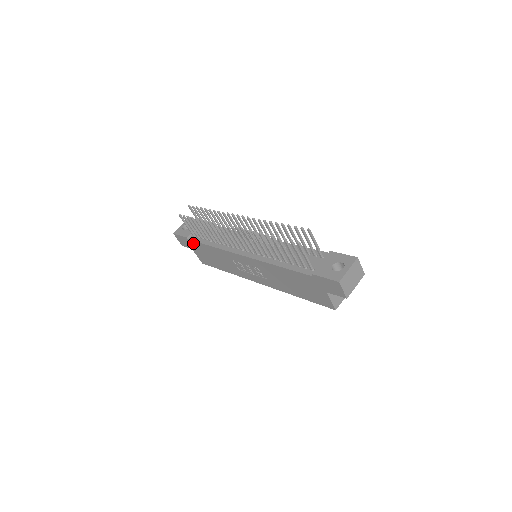
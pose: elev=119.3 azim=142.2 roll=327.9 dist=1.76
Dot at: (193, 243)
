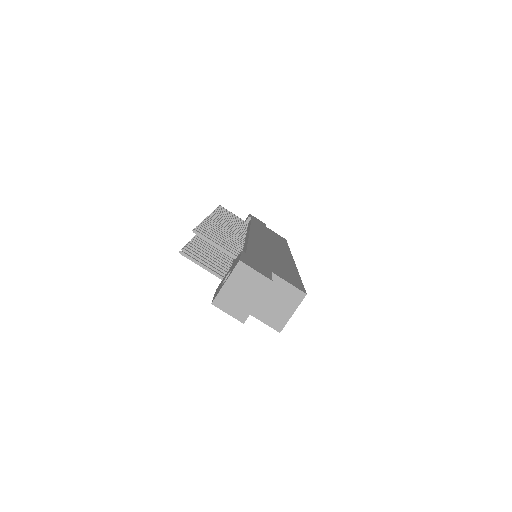
Dot at: occluded
